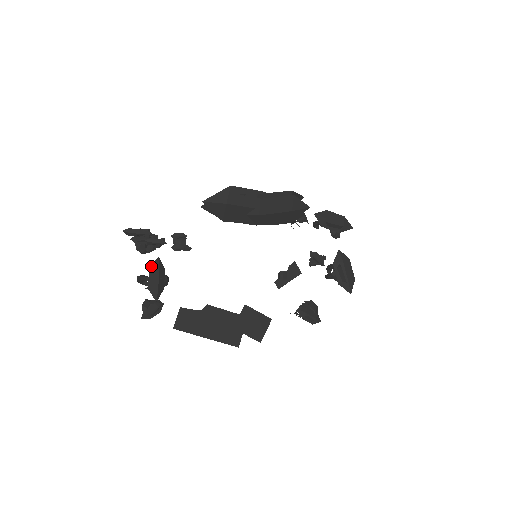
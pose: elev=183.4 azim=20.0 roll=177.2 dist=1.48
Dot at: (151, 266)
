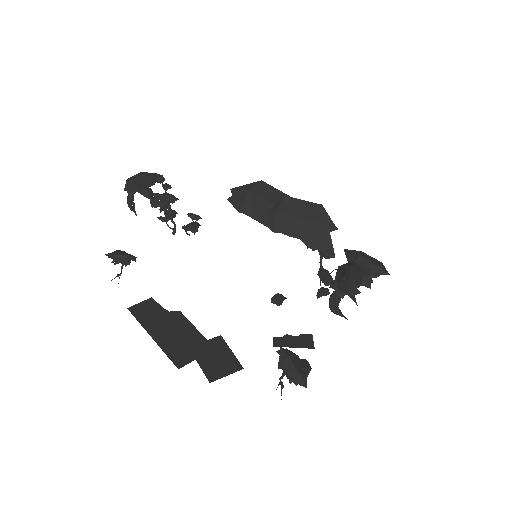
Dot at: (145, 172)
